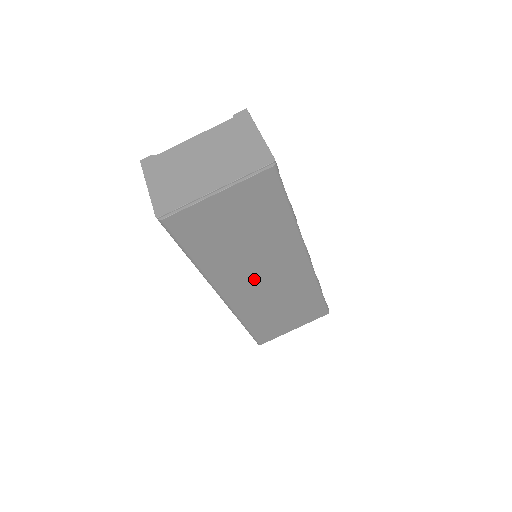
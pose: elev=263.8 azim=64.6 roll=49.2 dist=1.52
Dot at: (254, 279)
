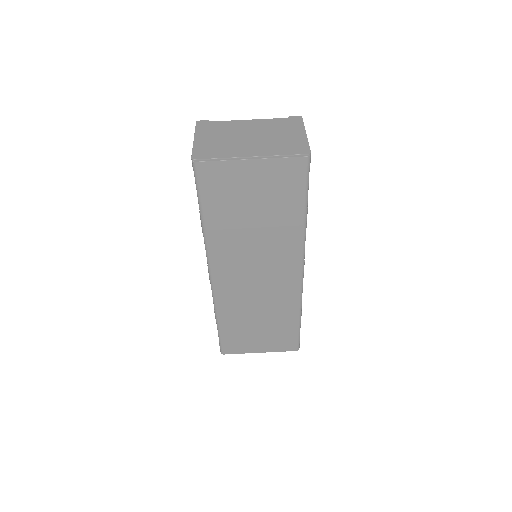
Dot at: (247, 271)
